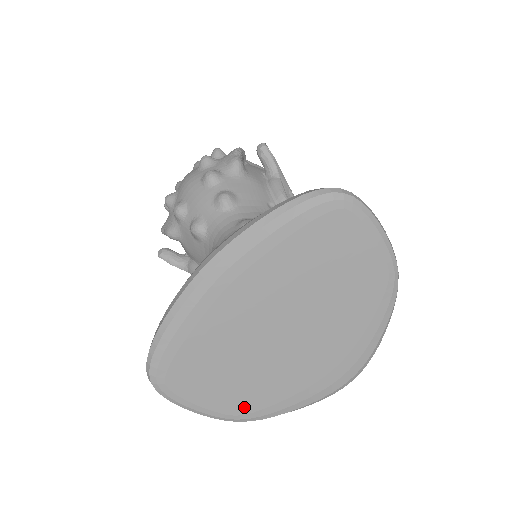
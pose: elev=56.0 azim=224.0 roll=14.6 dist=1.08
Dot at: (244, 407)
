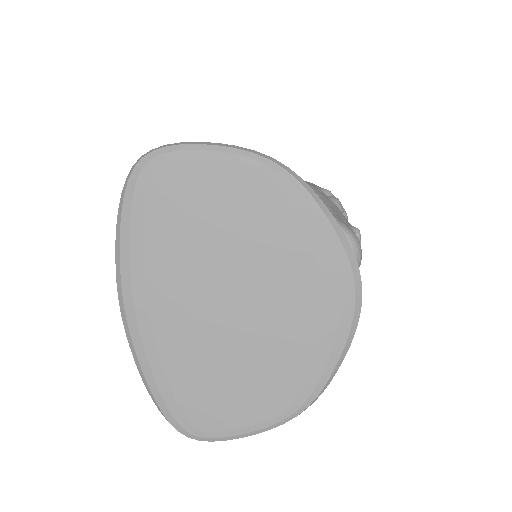
Dot at: (284, 398)
